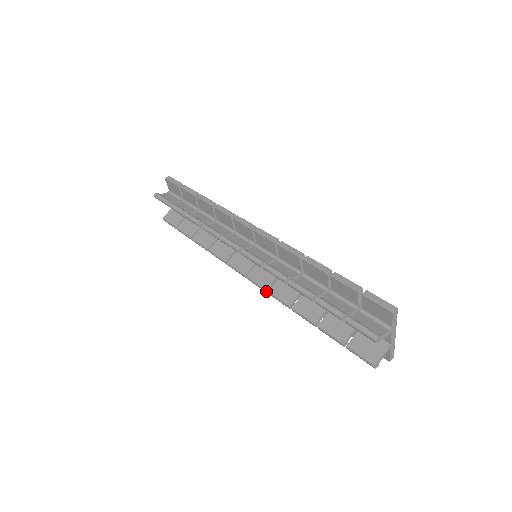
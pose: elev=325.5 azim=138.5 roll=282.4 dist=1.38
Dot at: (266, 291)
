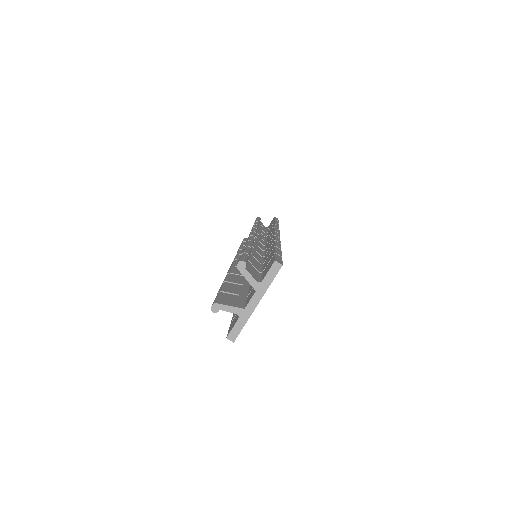
Dot at: occluded
